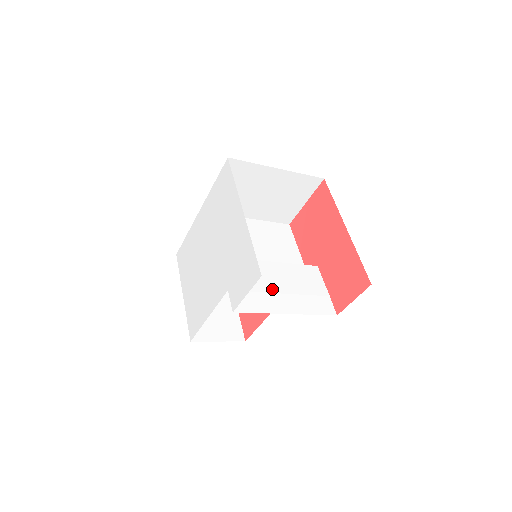
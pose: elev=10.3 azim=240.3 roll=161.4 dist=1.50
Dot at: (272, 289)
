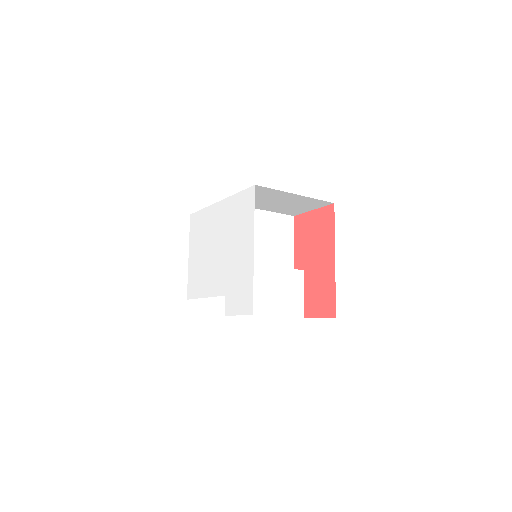
Dot at: (260, 294)
